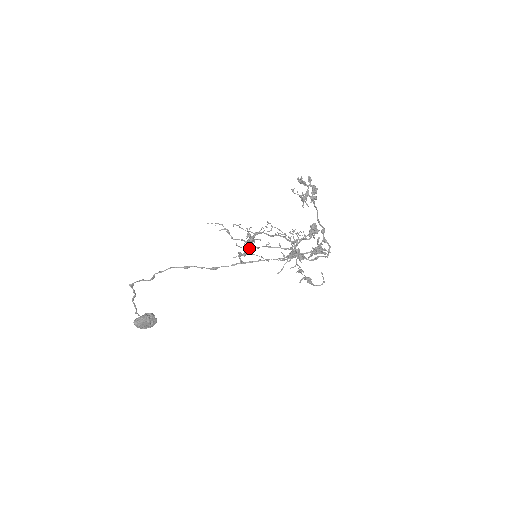
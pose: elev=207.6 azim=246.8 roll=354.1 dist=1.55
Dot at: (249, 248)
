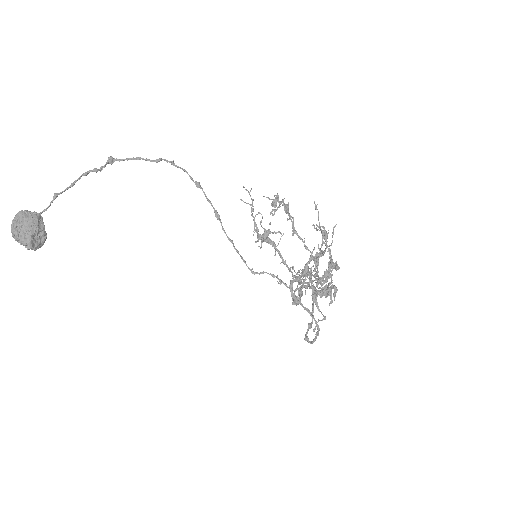
Dot at: (286, 204)
